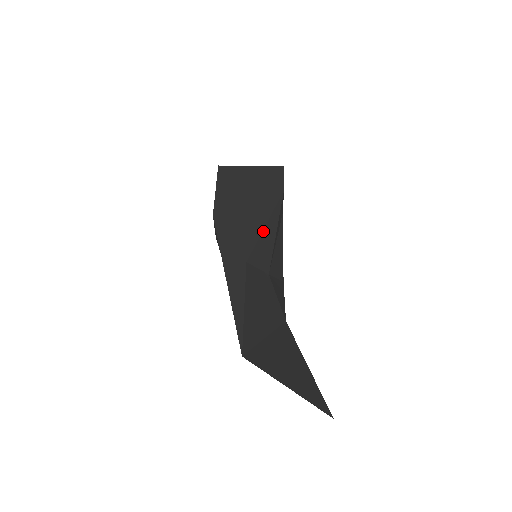
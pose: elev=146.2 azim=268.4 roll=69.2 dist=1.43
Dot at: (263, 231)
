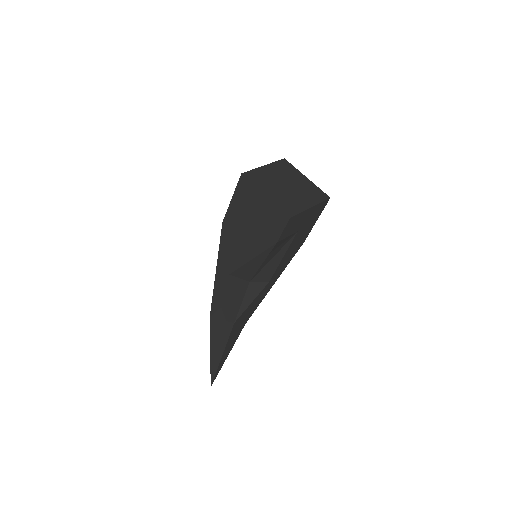
Dot at: (247, 263)
